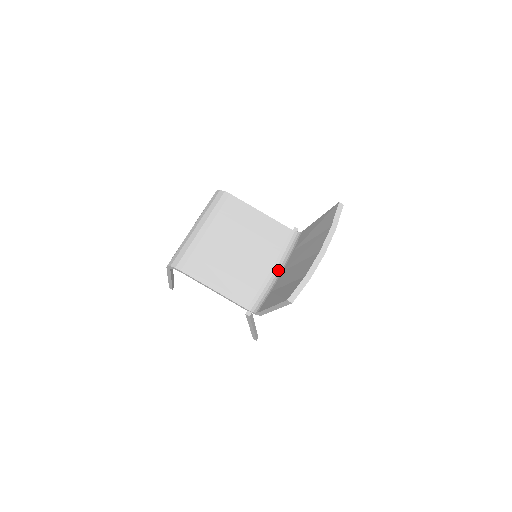
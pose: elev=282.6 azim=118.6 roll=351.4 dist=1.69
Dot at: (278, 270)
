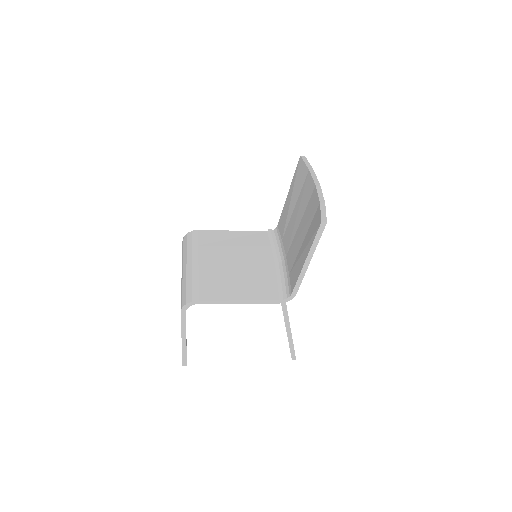
Dot at: (281, 260)
